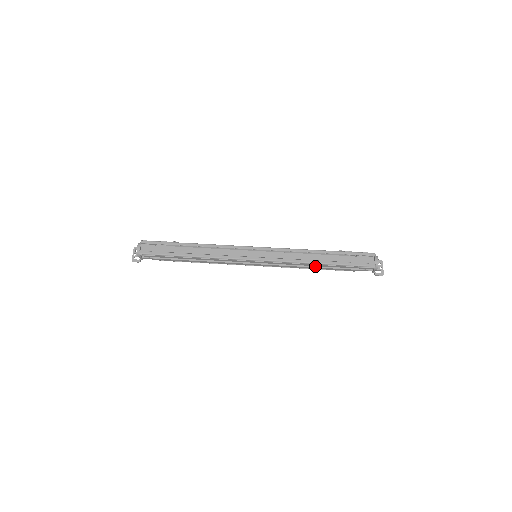
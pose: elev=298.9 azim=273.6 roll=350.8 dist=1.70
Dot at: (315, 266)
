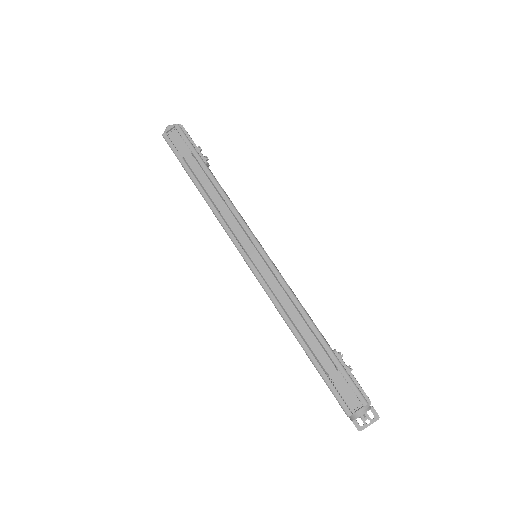
Dot at: occluded
